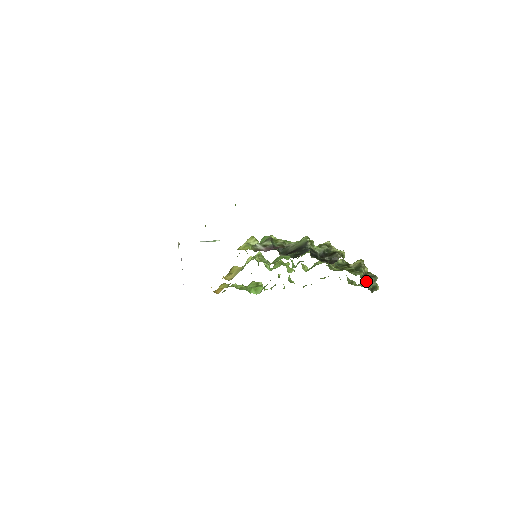
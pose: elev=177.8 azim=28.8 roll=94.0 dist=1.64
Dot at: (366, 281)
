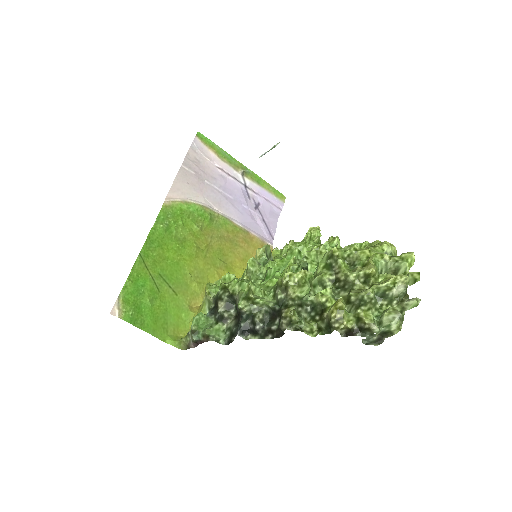
Dot at: (392, 298)
